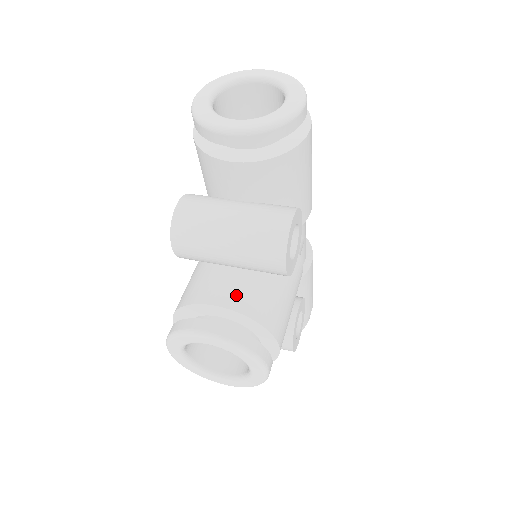
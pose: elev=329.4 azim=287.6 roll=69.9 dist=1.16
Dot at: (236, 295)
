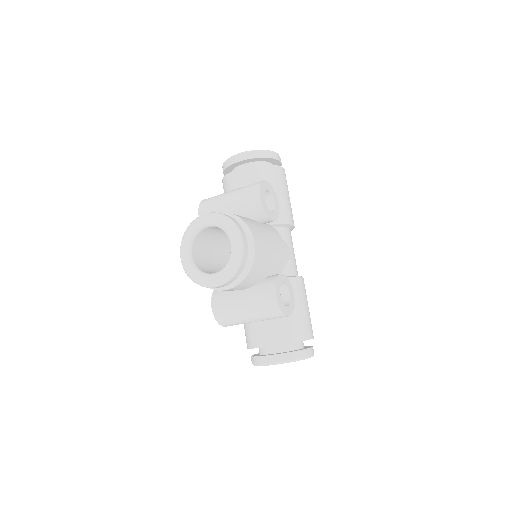
Dot at: occluded
